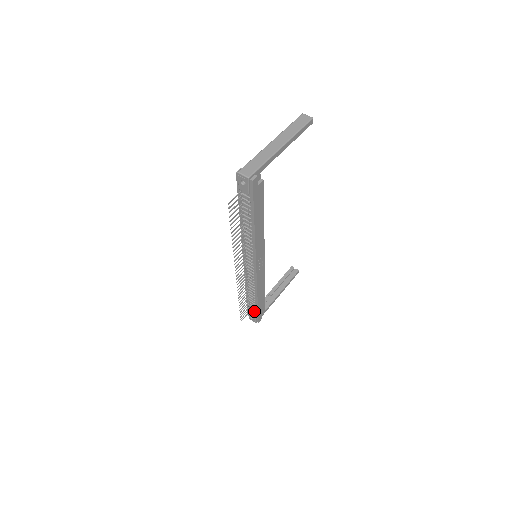
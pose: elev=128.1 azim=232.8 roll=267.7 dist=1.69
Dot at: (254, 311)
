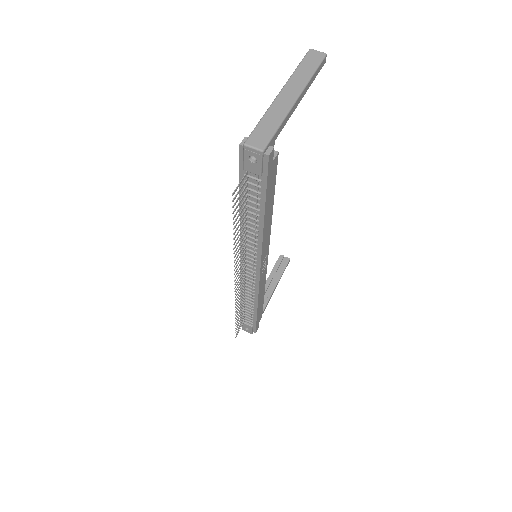
Dot at: (251, 321)
